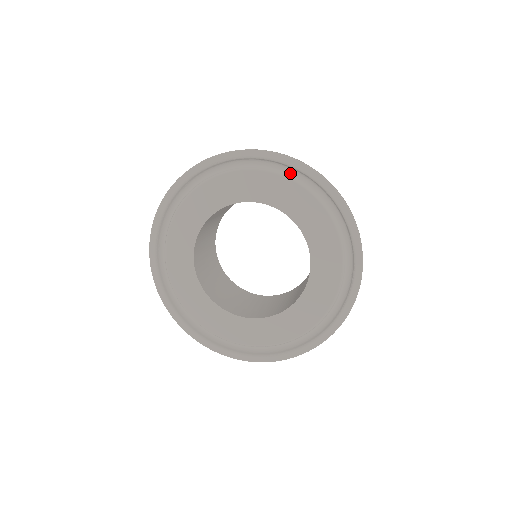
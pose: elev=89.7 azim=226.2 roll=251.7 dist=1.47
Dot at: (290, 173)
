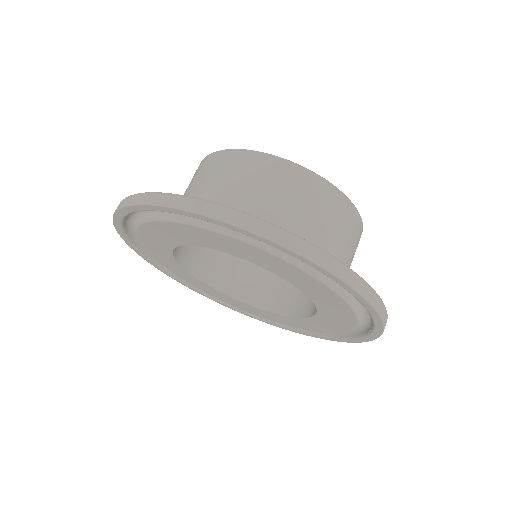
Dot at: occluded
